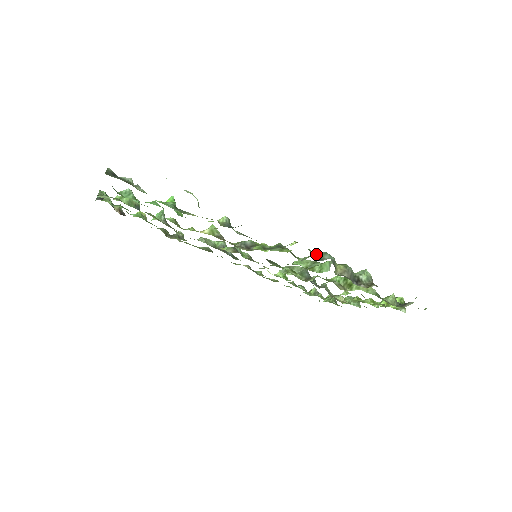
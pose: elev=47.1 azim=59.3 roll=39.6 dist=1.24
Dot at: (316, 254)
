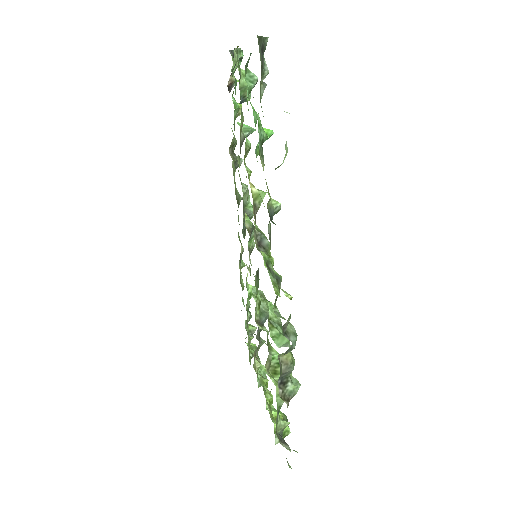
Dot at: (290, 325)
